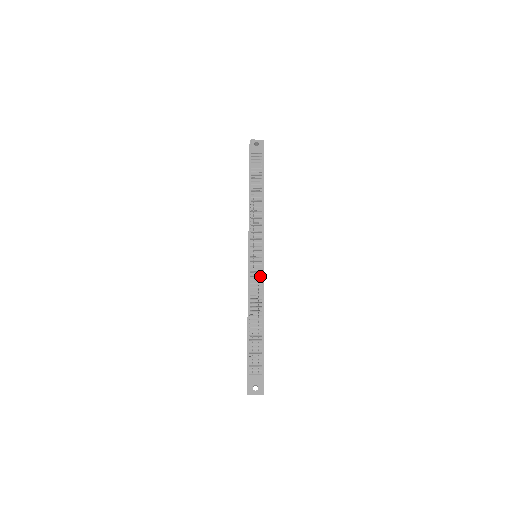
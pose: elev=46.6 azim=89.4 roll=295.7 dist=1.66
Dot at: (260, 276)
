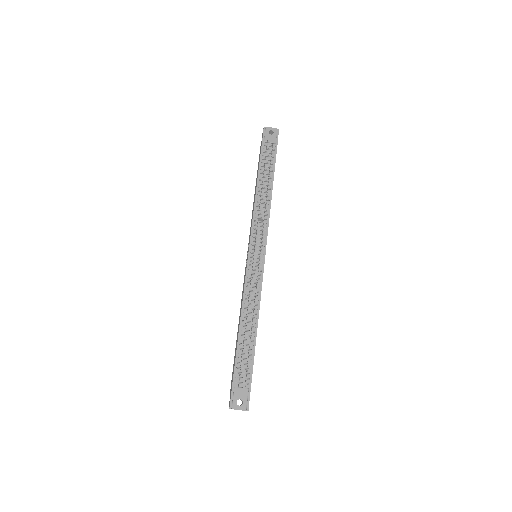
Dot at: (258, 279)
